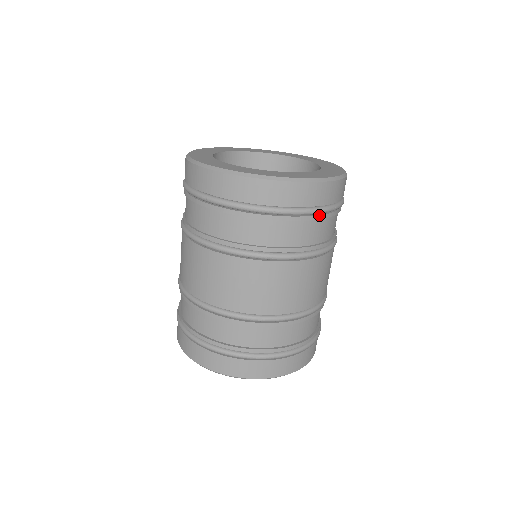
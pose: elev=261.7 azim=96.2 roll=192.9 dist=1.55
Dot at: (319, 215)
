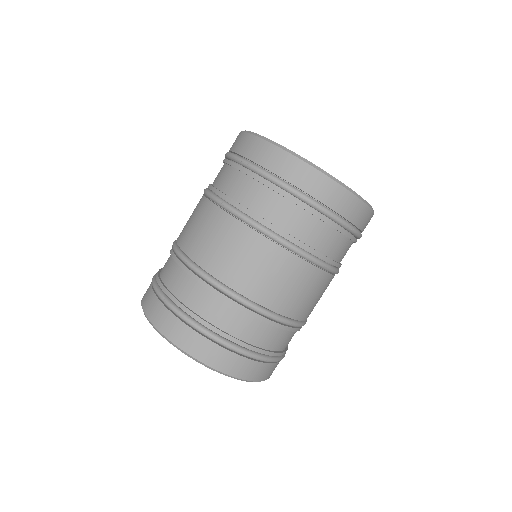
Dot at: (337, 225)
